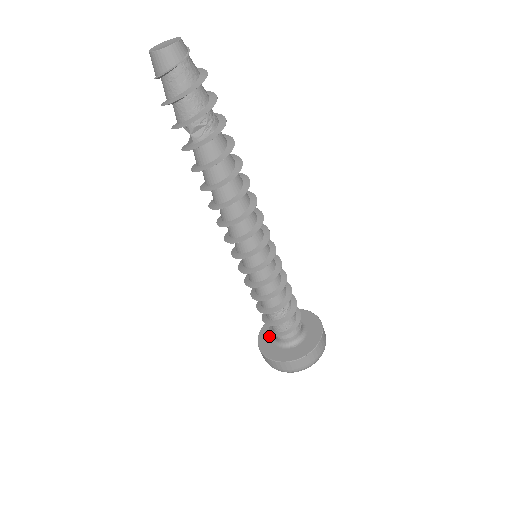
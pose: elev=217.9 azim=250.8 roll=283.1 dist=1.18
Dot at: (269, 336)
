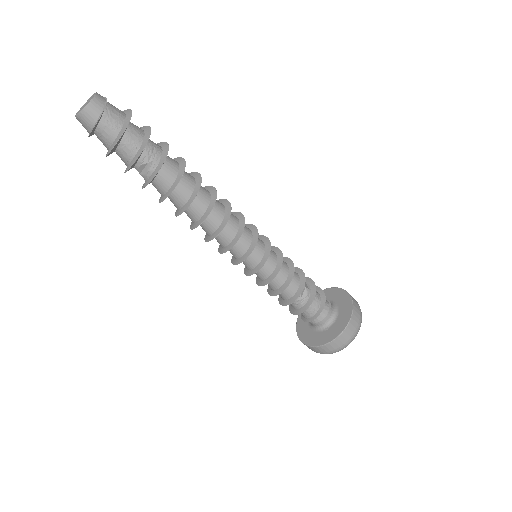
Dot at: occluded
